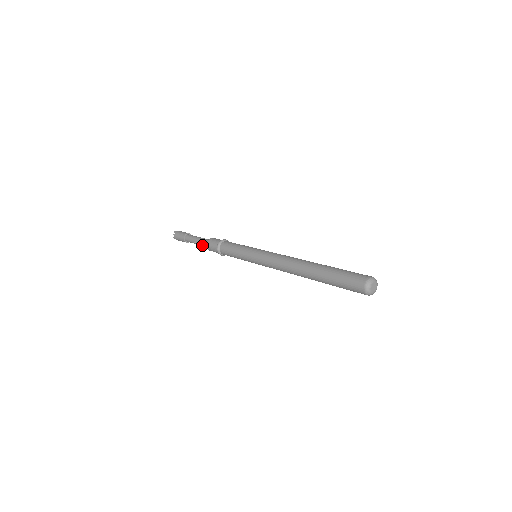
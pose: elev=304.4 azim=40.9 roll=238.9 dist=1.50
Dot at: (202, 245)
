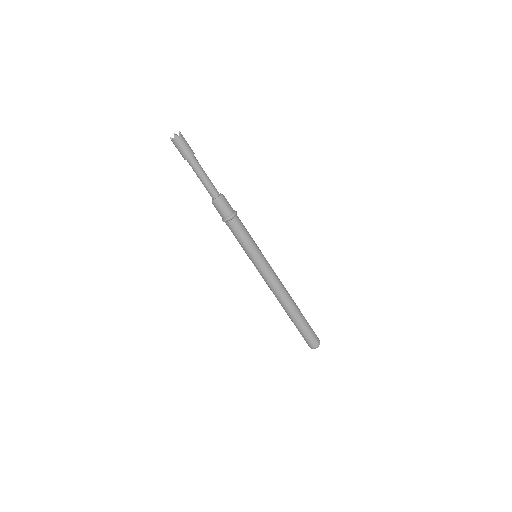
Dot at: (206, 189)
